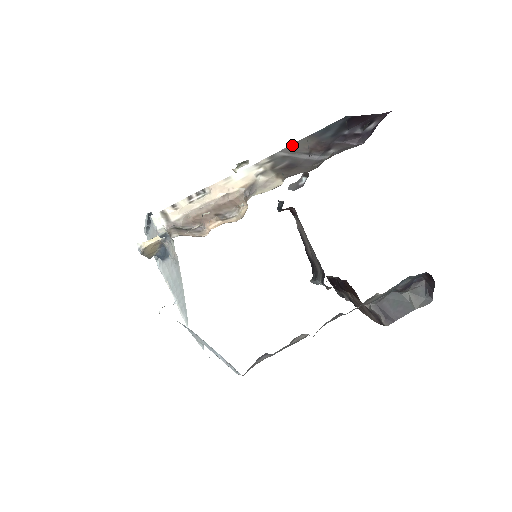
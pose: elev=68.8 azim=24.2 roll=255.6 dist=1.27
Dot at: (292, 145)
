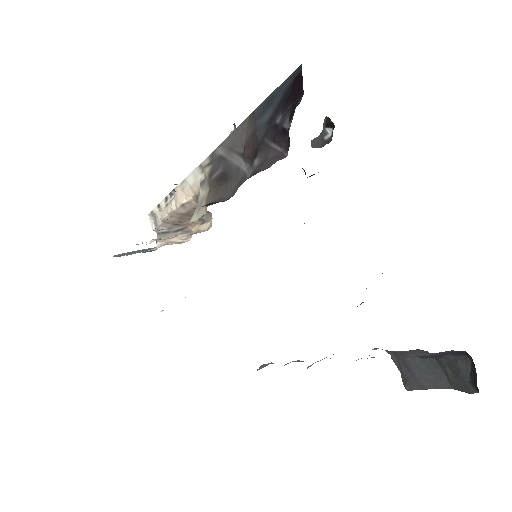
Dot at: (232, 133)
